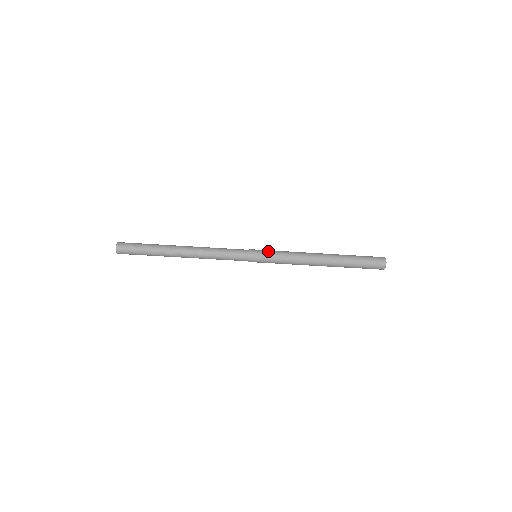
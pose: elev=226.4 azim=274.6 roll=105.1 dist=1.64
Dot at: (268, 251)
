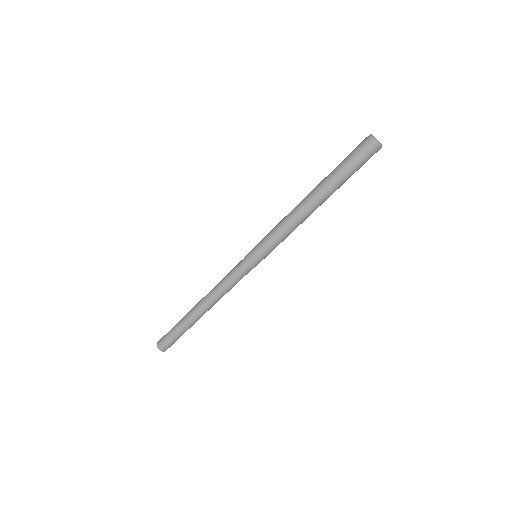
Dot at: (261, 247)
